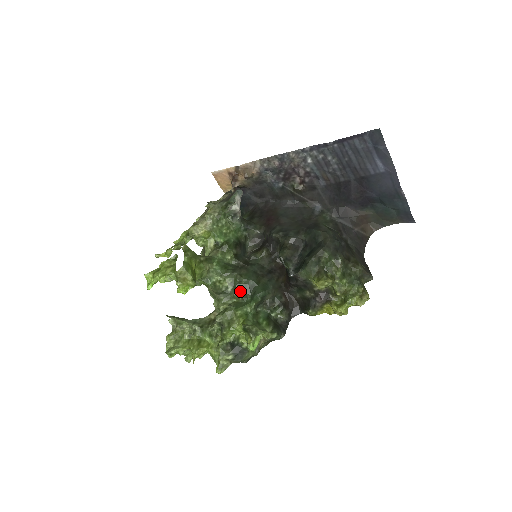
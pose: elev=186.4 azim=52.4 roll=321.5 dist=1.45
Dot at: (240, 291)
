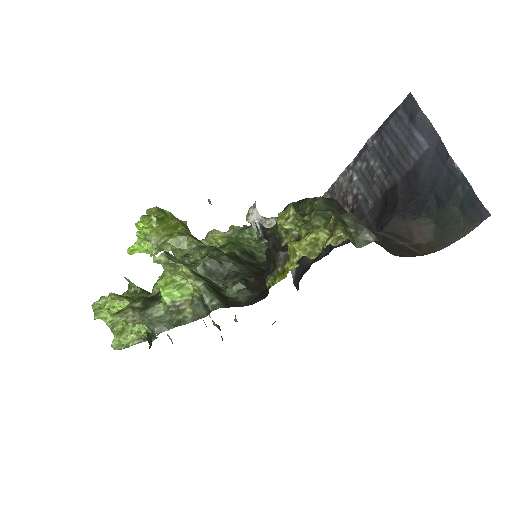
Dot at: occluded
